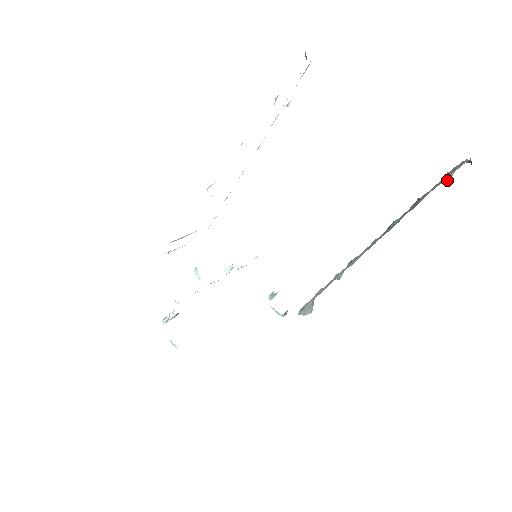
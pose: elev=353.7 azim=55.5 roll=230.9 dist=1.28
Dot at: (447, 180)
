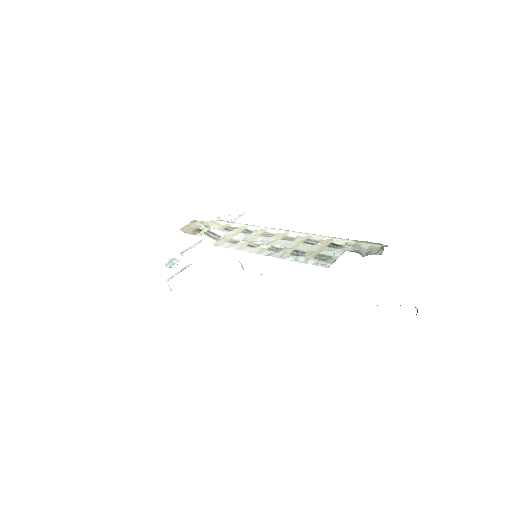
Dot at: occluded
